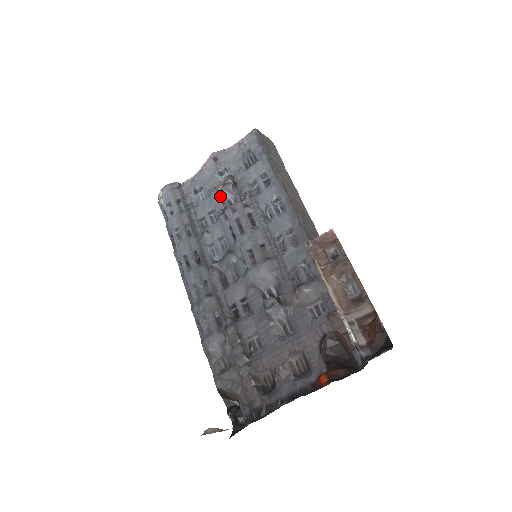
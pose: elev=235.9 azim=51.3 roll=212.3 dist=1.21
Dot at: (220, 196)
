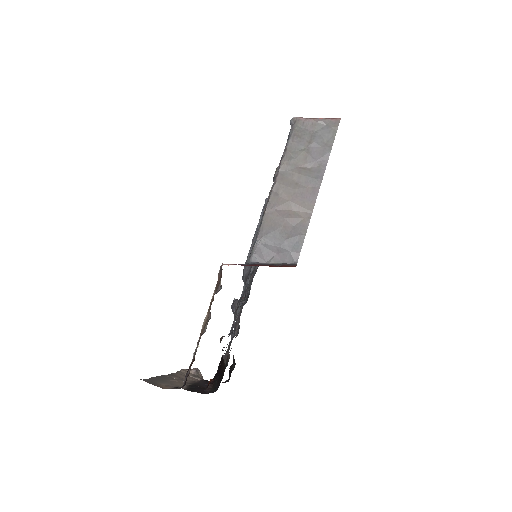
Dot at: occluded
